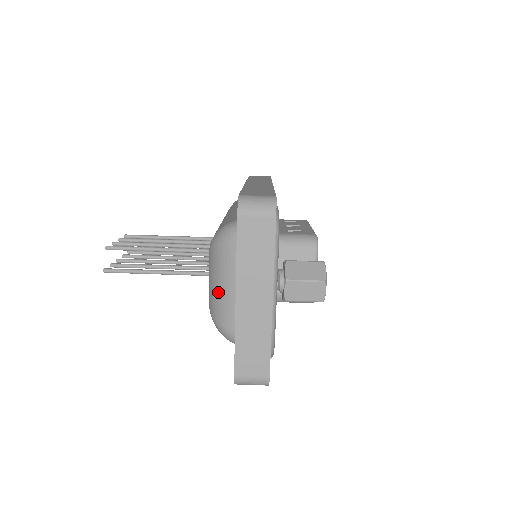
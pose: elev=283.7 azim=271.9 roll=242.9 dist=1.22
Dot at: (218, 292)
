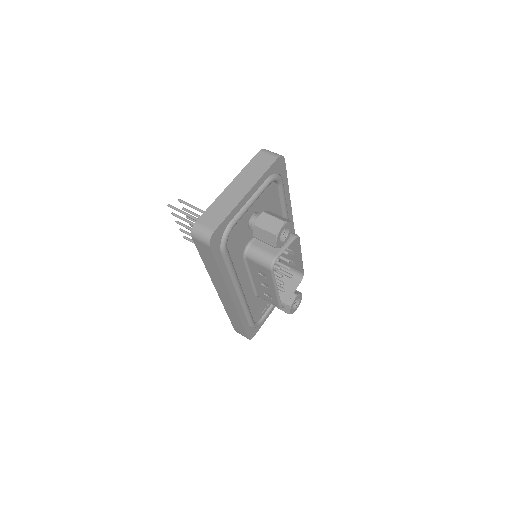
Dot at: occluded
